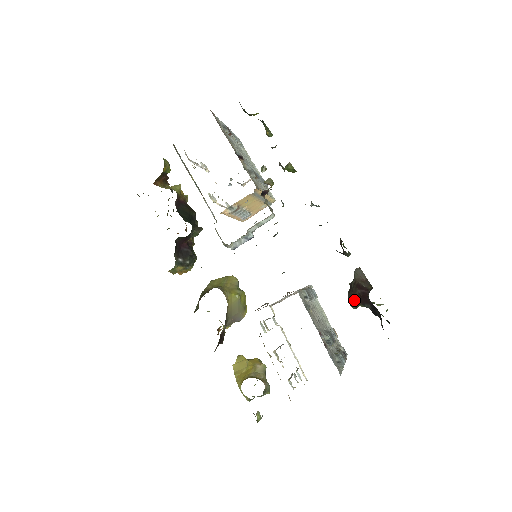
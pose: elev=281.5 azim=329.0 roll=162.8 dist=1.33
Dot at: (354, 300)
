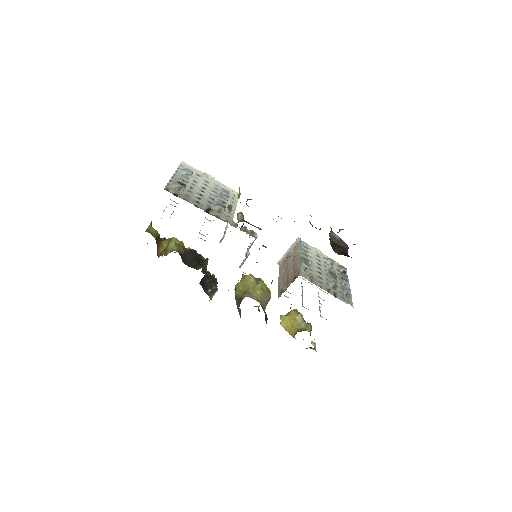
Dot at: (338, 252)
